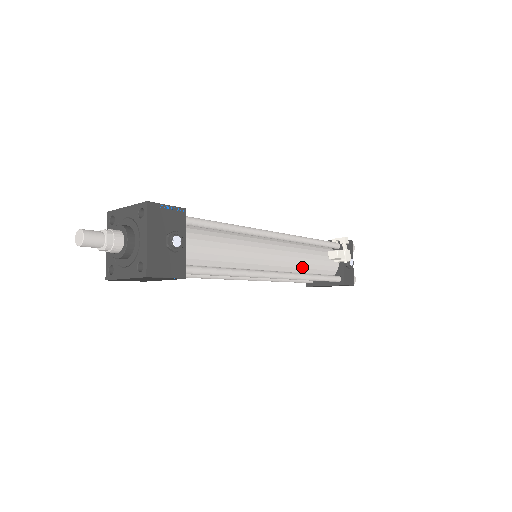
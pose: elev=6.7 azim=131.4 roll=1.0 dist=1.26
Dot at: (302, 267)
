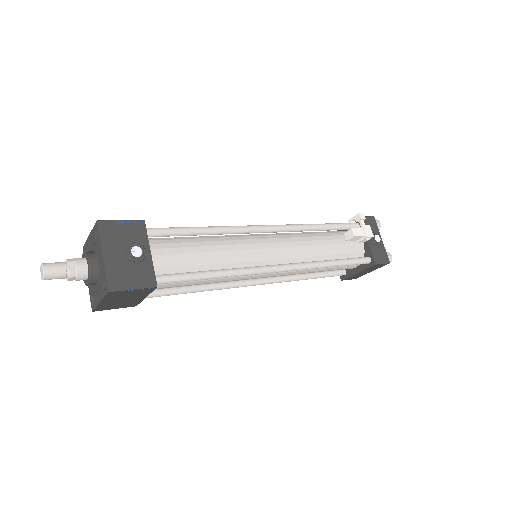
Dot at: (313, 255)
